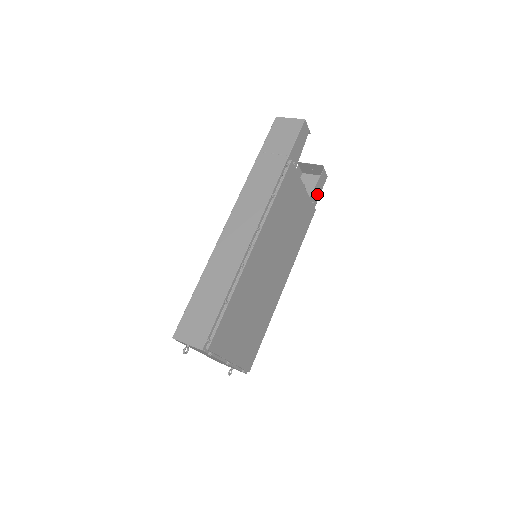
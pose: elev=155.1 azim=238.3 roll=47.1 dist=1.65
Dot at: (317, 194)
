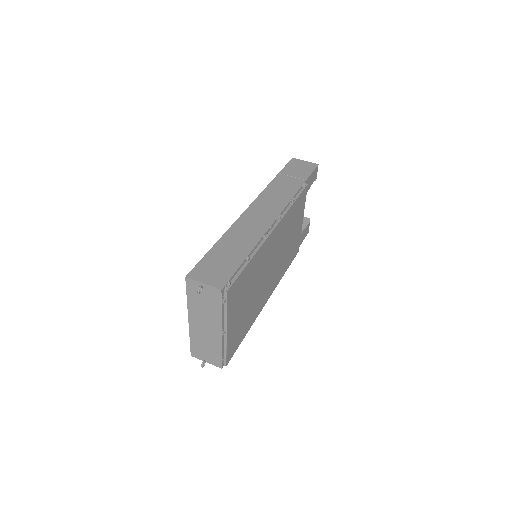
Dot at: (301, 240)
